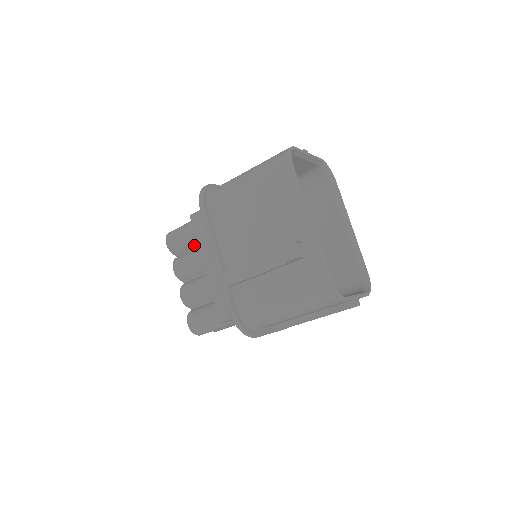
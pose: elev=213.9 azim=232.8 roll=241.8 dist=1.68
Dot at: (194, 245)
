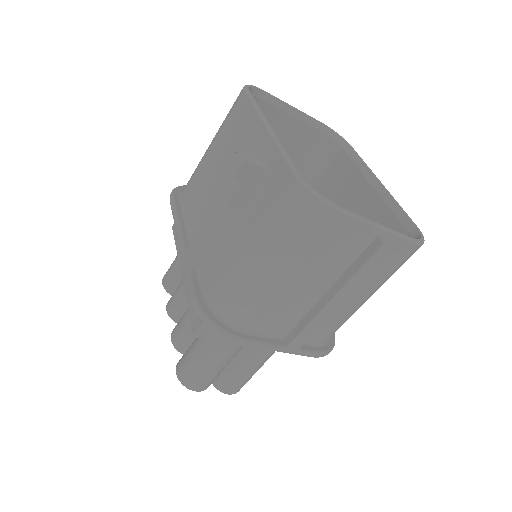
Dot at: occluded
